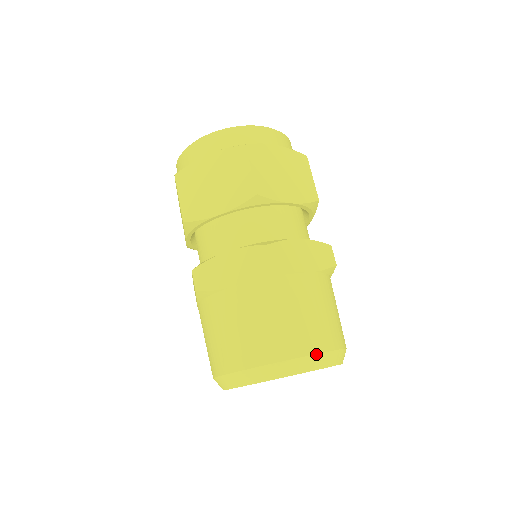
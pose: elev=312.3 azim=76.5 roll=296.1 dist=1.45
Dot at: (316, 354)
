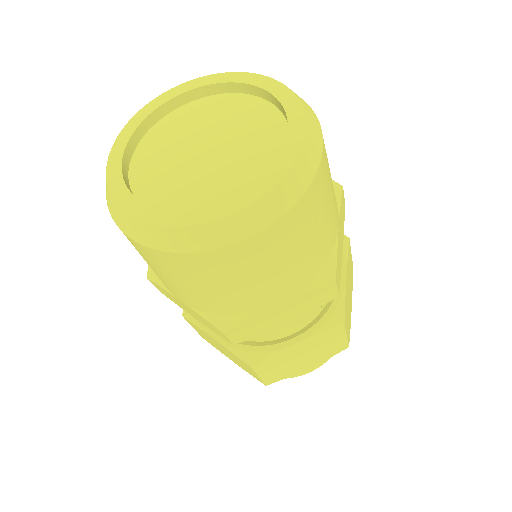
Dot at: occluded
